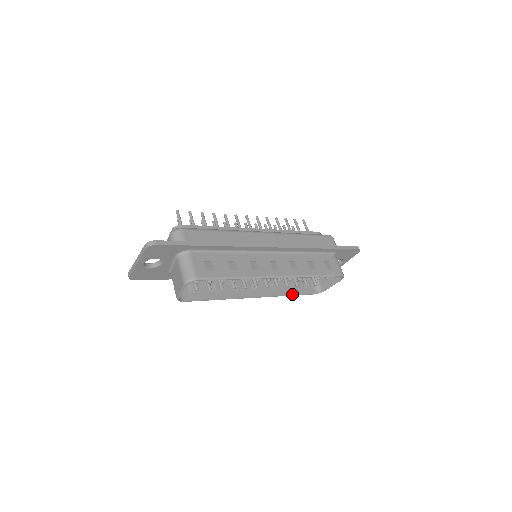
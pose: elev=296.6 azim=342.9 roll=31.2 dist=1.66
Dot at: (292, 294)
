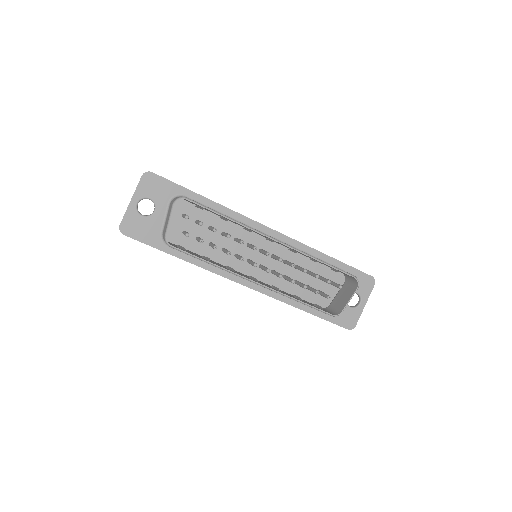
Dot at: (301, 301)
